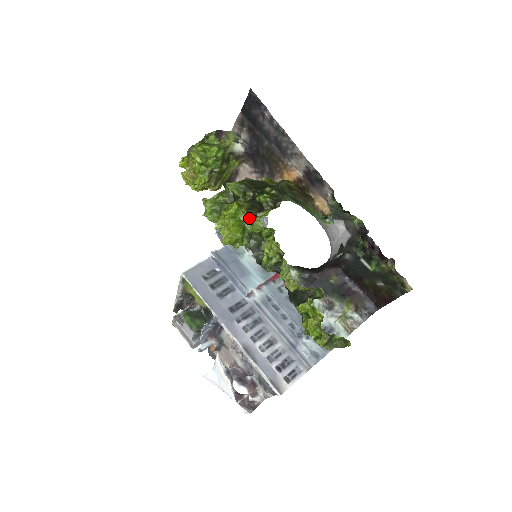
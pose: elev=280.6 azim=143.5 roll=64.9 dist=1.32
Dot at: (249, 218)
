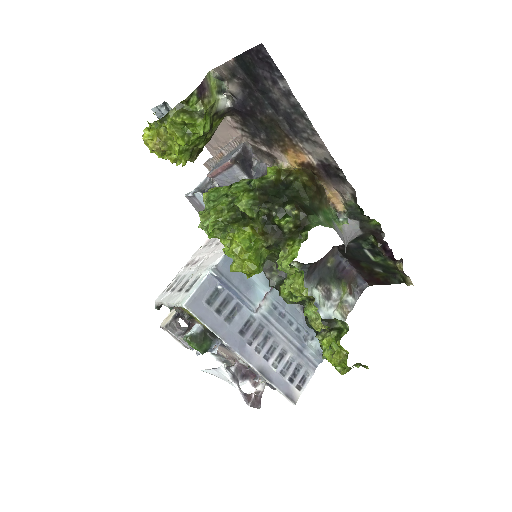
Dot at: (267, 247)
